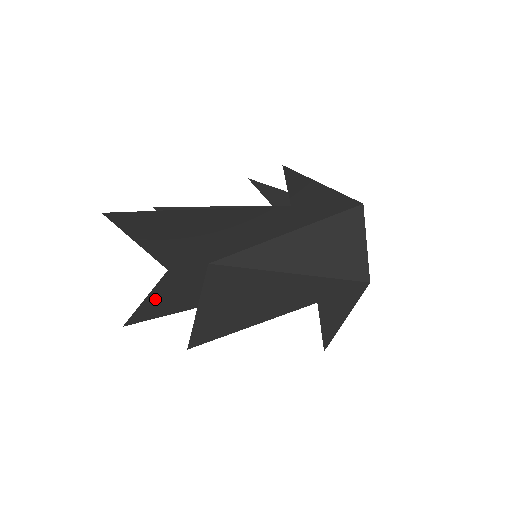
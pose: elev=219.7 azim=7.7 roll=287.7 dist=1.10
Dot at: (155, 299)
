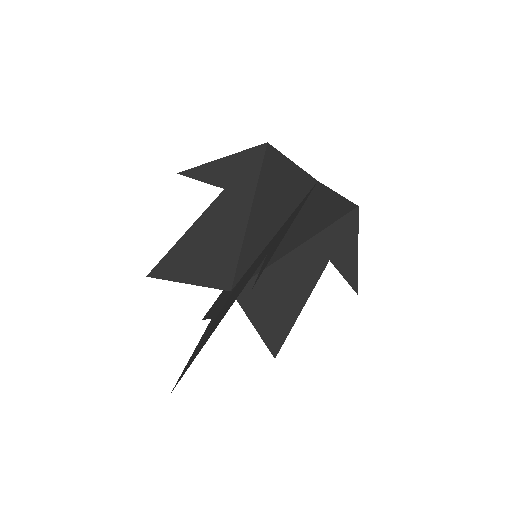
Dot at: (211, 312)
